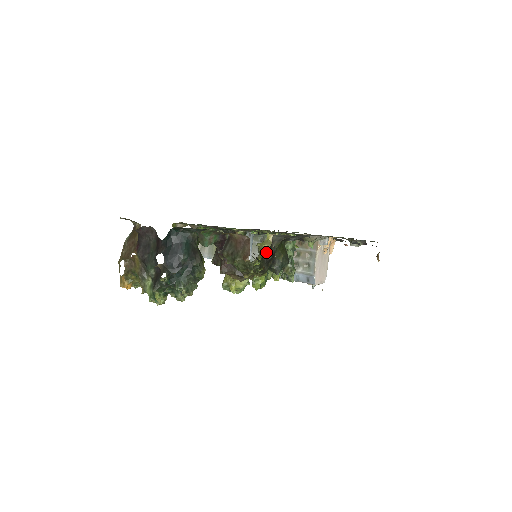
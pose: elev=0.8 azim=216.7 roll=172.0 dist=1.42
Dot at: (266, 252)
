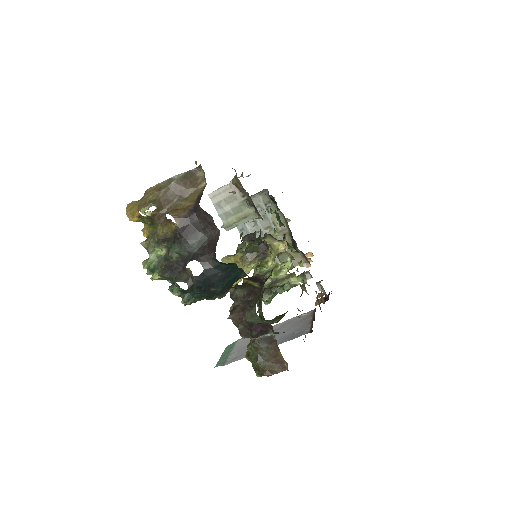
Dot at: (277, 332)
